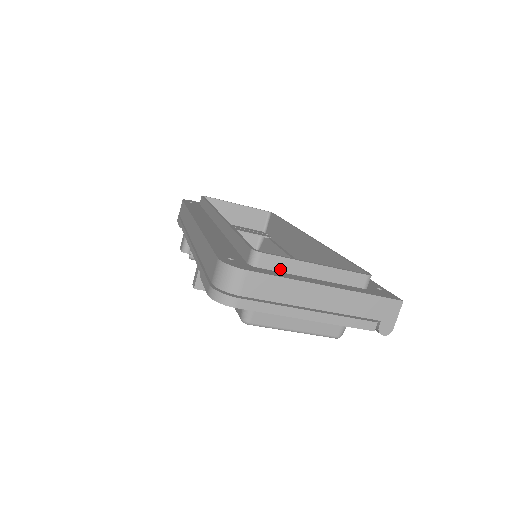
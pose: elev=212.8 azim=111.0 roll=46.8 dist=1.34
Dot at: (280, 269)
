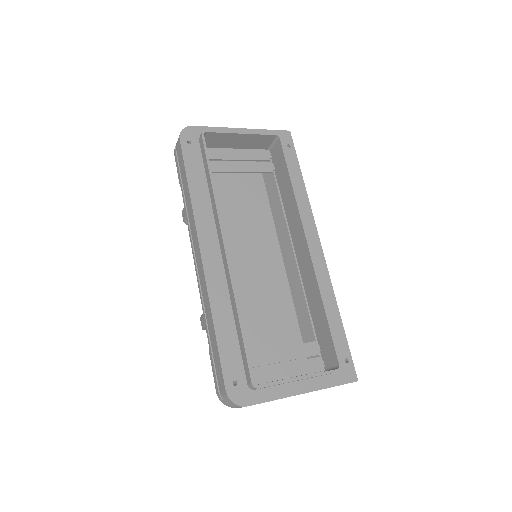
Dot at: (272, 386)
